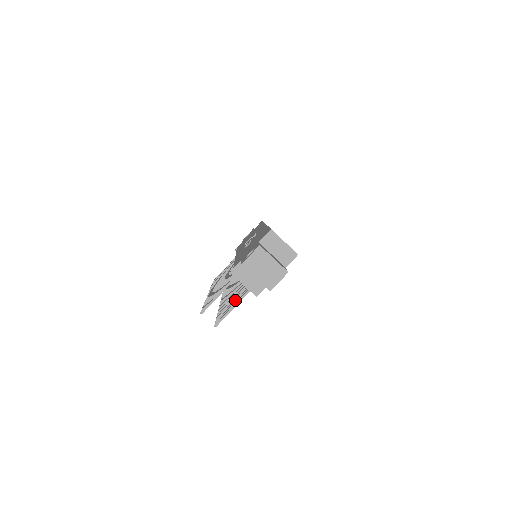
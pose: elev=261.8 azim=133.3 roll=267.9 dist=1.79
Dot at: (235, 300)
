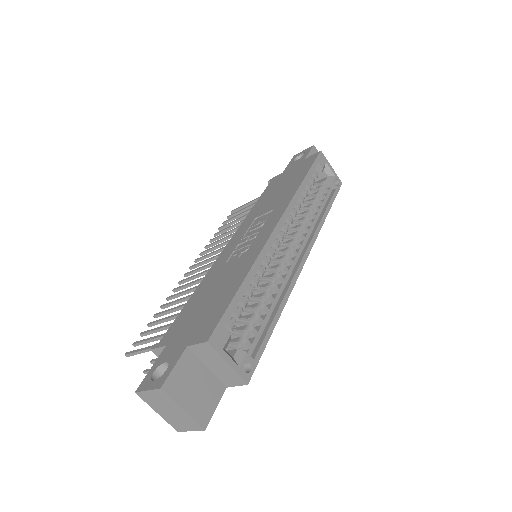
Dot at: occluded
